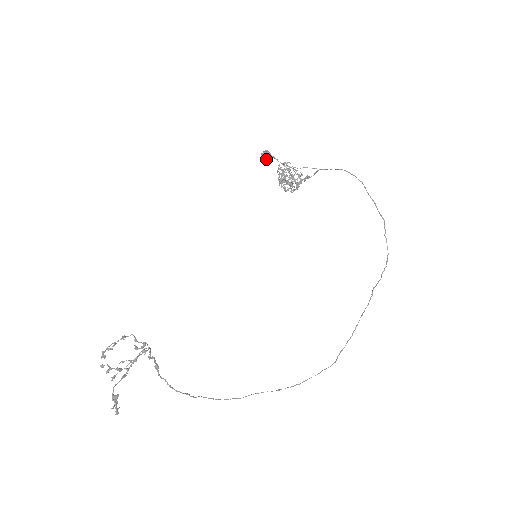
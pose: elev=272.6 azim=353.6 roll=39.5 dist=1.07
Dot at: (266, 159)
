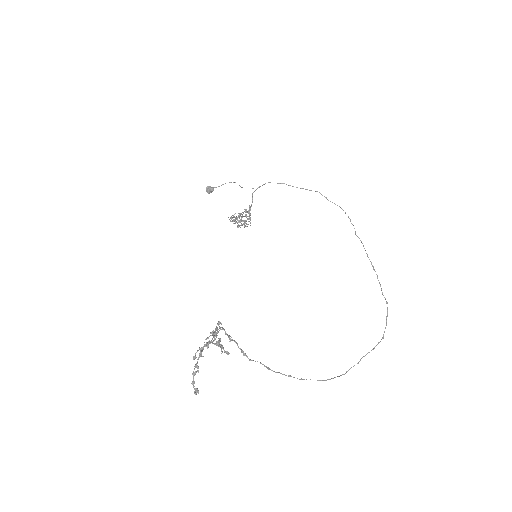
Dot at: (211, 190)
